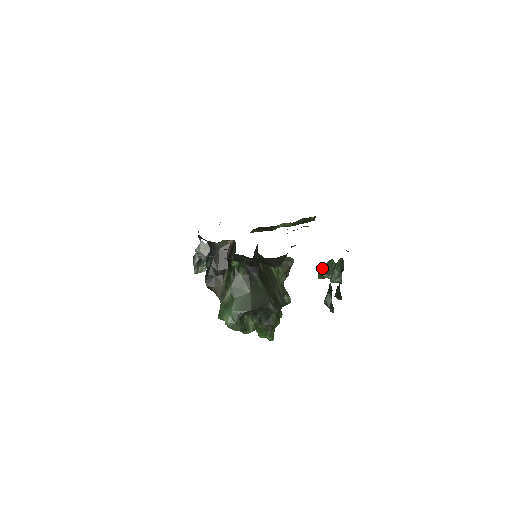
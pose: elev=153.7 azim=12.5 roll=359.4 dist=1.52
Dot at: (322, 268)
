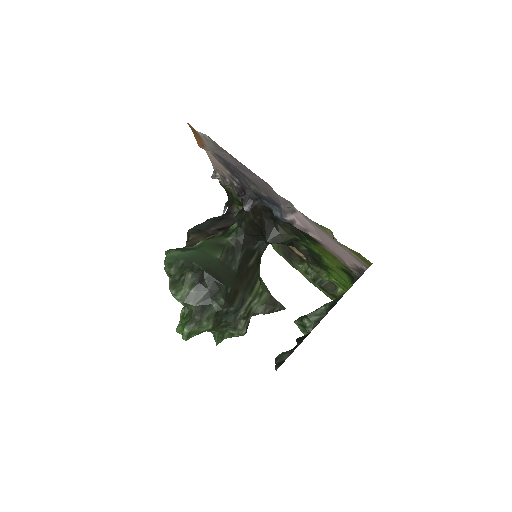
Dot at: occluded
